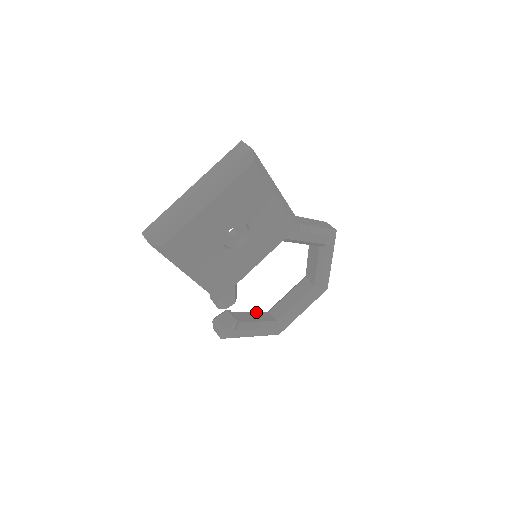
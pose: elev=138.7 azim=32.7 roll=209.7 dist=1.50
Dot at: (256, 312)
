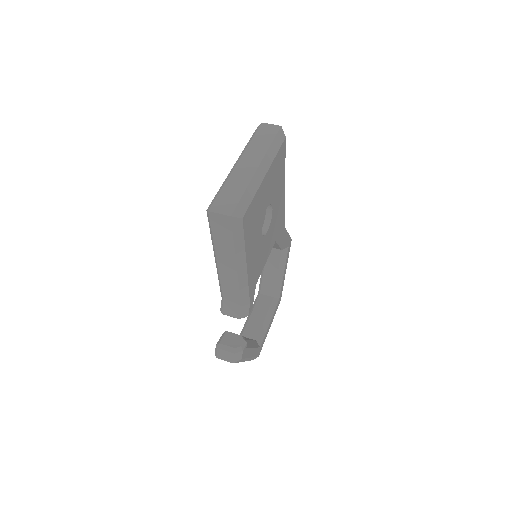
Dot at: occluded
